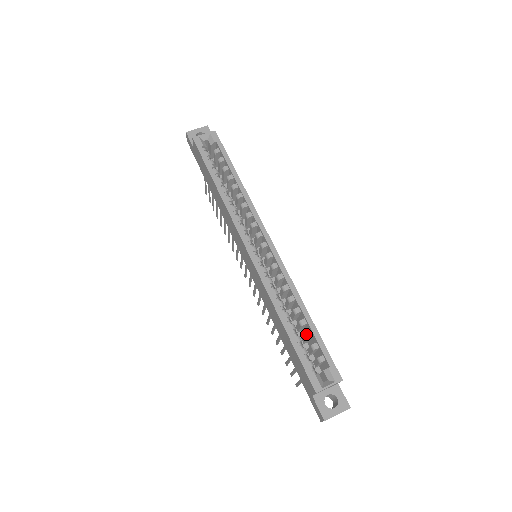
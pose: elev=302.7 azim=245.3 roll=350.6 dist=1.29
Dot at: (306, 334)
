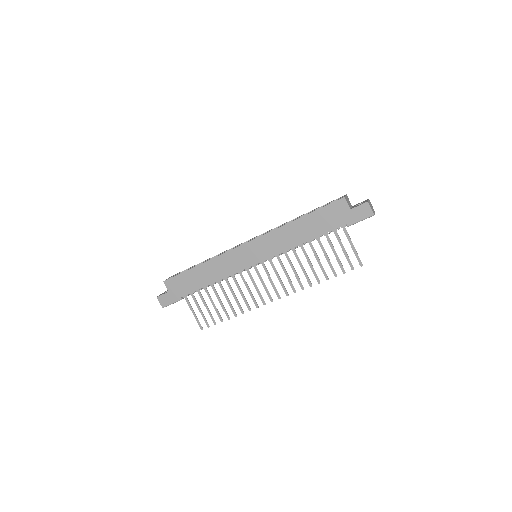
Dot at: occluded
